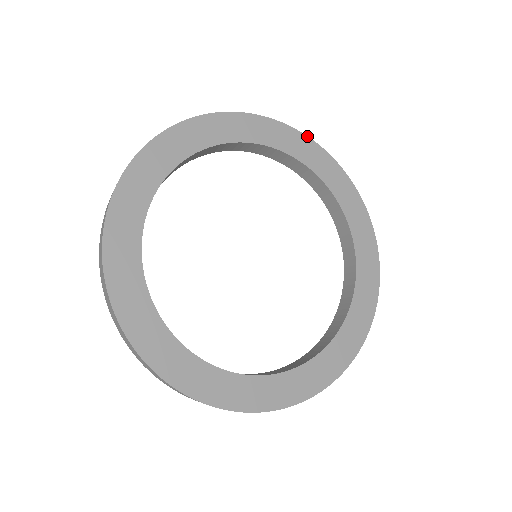
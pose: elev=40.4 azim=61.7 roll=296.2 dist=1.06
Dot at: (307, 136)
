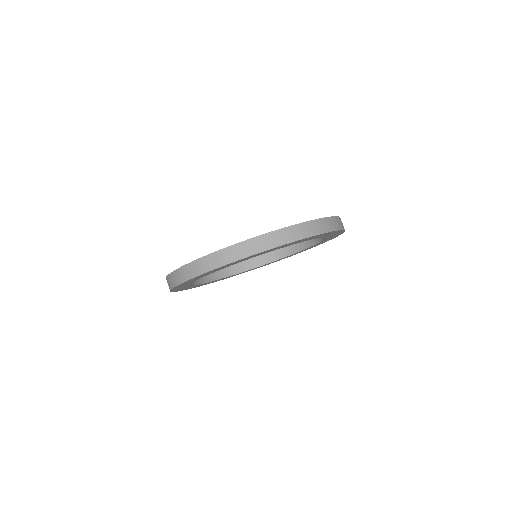
Dot at: occluded
